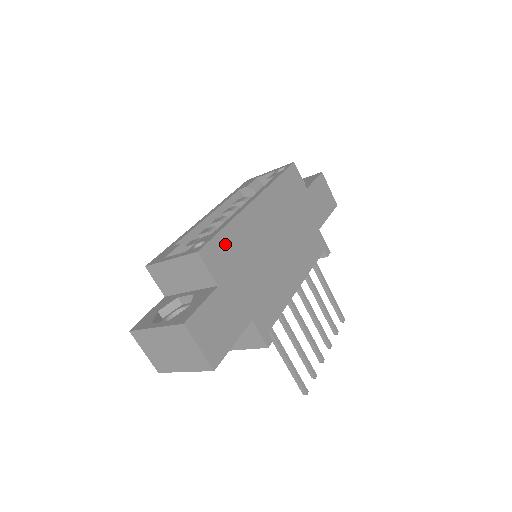
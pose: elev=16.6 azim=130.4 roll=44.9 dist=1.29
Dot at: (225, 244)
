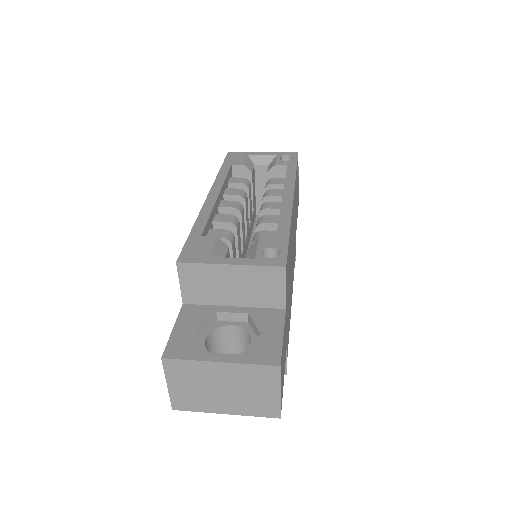
Dot at: occluded
